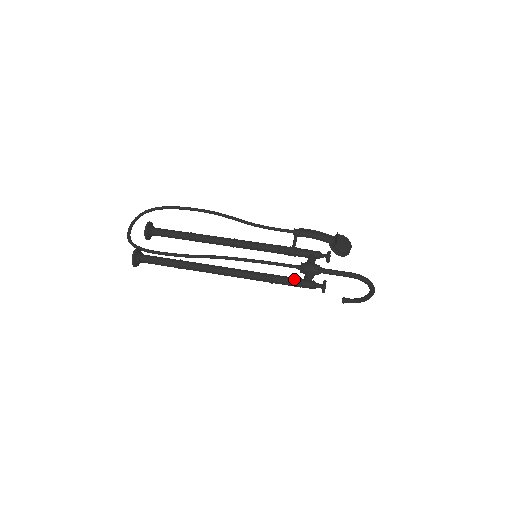
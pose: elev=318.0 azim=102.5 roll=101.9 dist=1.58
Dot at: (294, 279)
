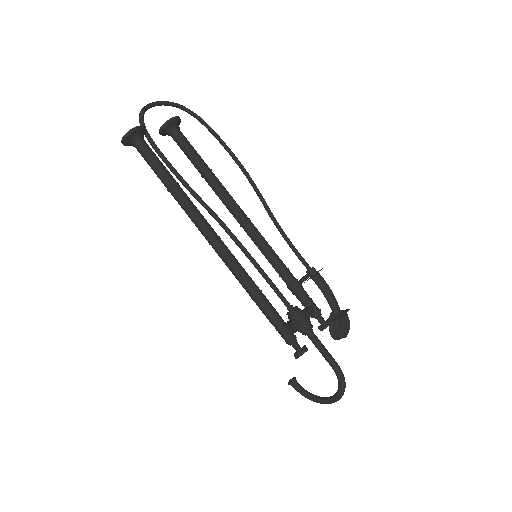
Dot at: (279, 316)
